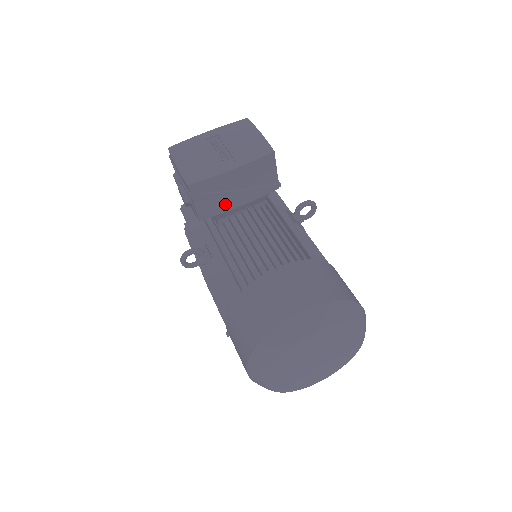
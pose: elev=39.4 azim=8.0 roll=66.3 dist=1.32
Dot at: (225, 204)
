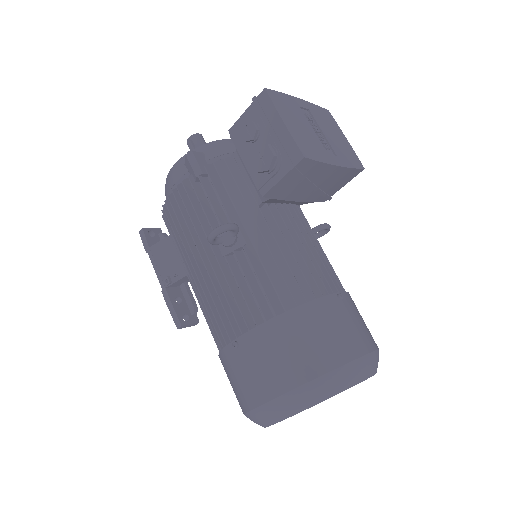
Dot at: (295, 193)
